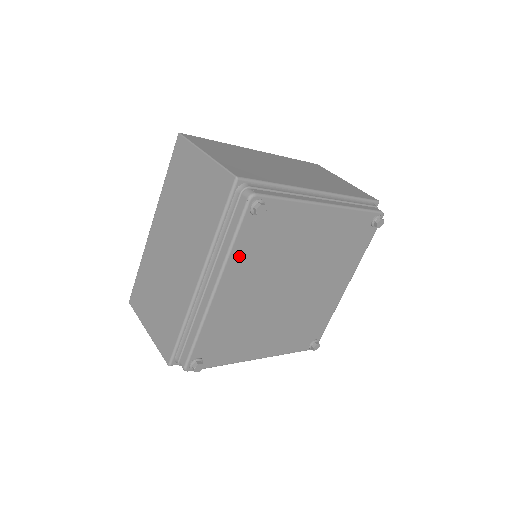
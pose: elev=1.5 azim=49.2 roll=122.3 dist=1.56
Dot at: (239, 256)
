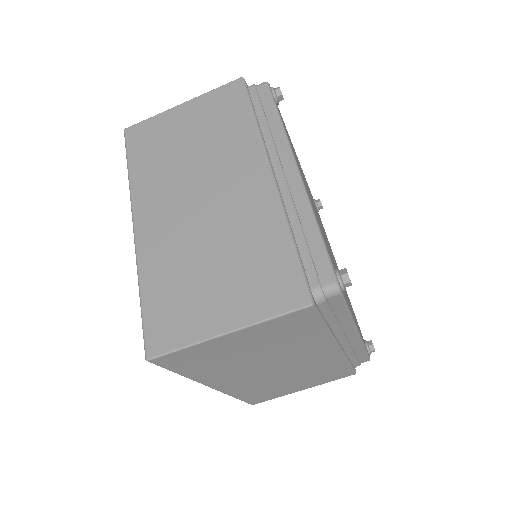
Dot at: occluded
